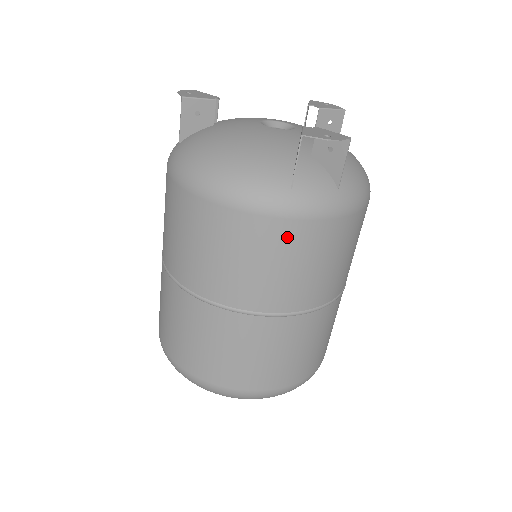
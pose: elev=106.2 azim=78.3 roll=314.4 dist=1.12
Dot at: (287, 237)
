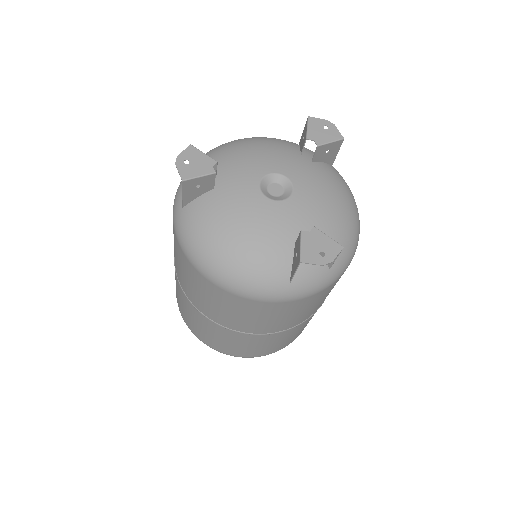
Dot at: (285, 308)
